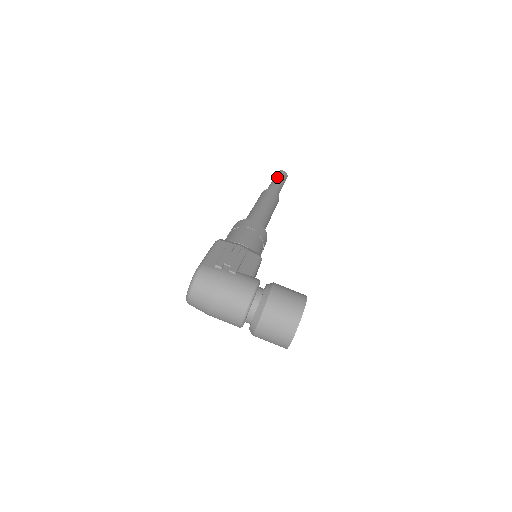
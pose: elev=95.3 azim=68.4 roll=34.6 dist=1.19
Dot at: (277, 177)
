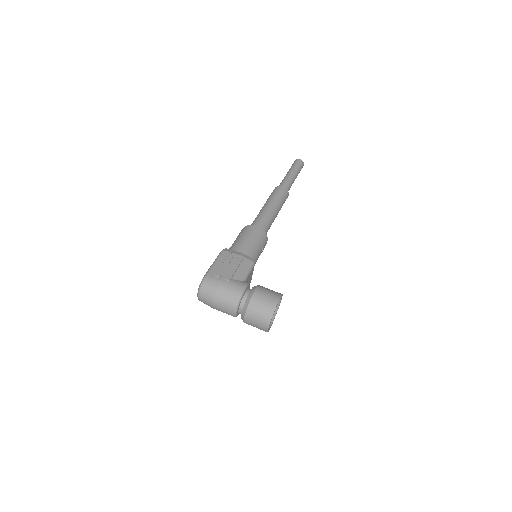
Dot at: (292, 169)
